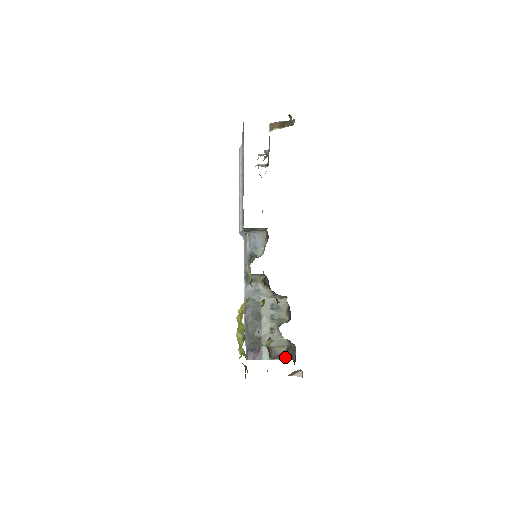
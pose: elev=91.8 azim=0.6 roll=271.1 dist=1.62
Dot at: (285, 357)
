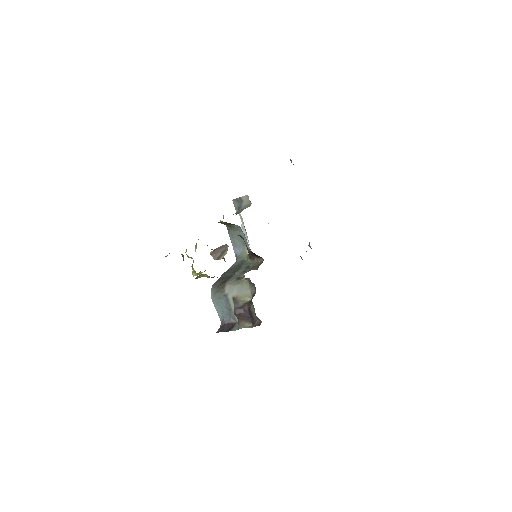
Dot at: (253, 324)
